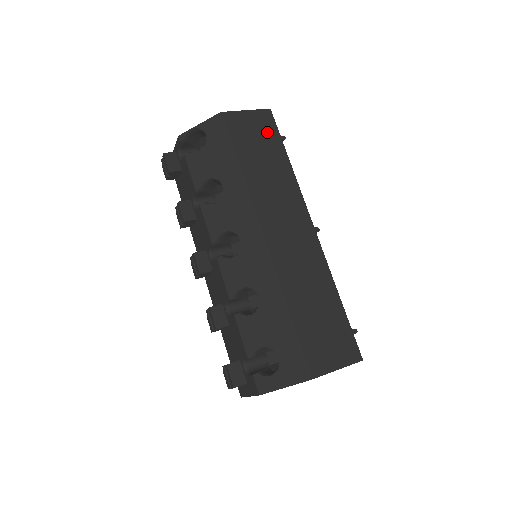
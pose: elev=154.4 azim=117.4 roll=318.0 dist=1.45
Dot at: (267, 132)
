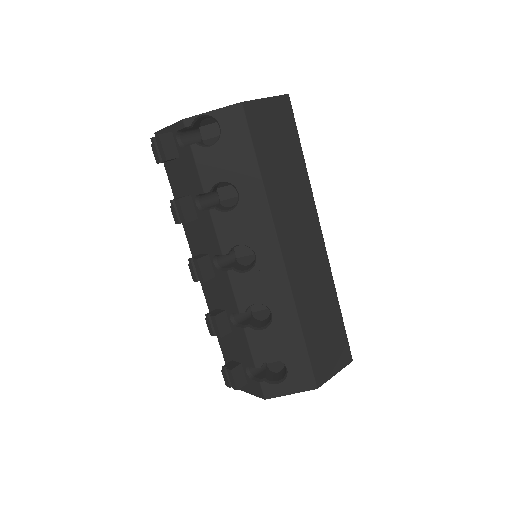
Dot at: (286, 126)
